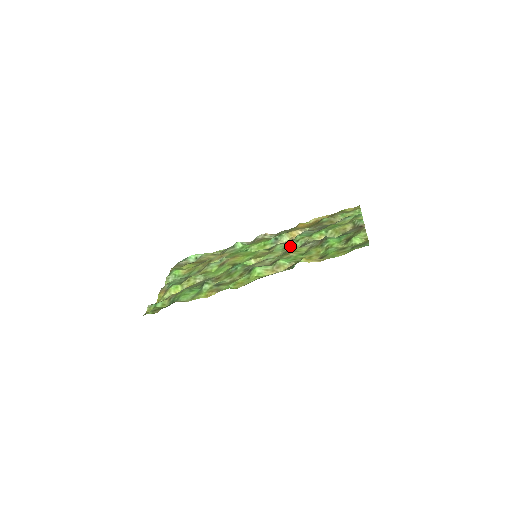
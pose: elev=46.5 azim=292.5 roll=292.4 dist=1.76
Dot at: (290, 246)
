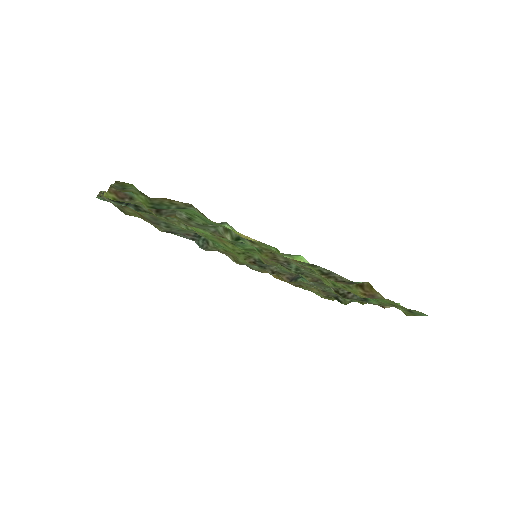
Dot at: (300, 274)
